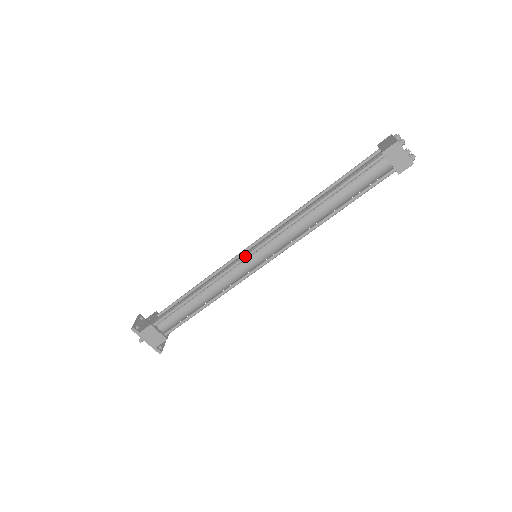
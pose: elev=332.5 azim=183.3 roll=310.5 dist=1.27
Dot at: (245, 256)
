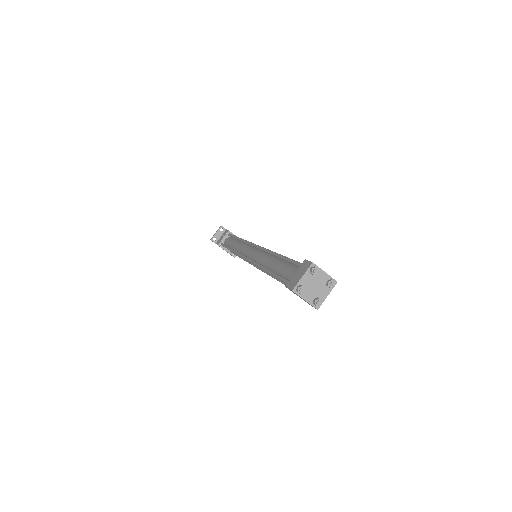
Dot at: (243, 257)
